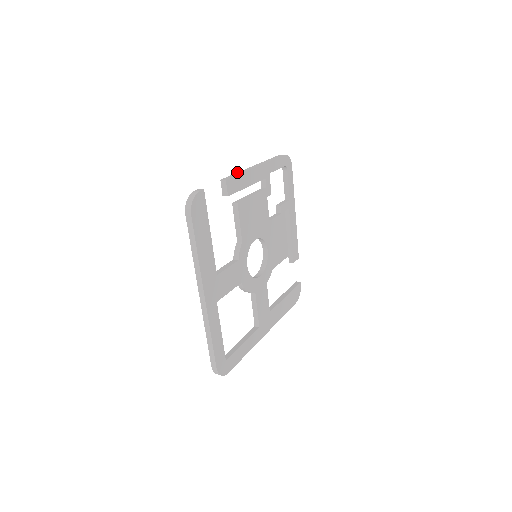
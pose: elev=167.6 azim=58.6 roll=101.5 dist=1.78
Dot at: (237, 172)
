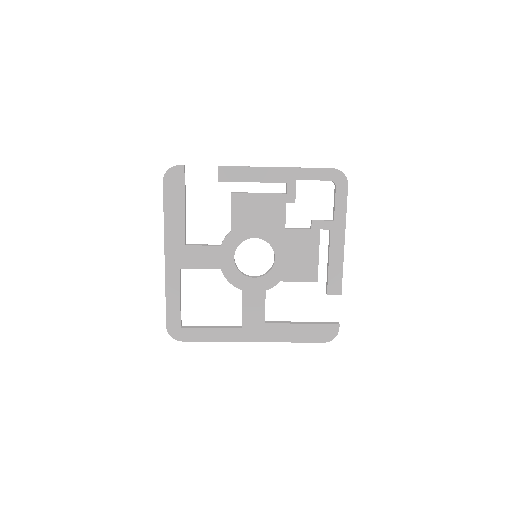
Dot at: occluded
